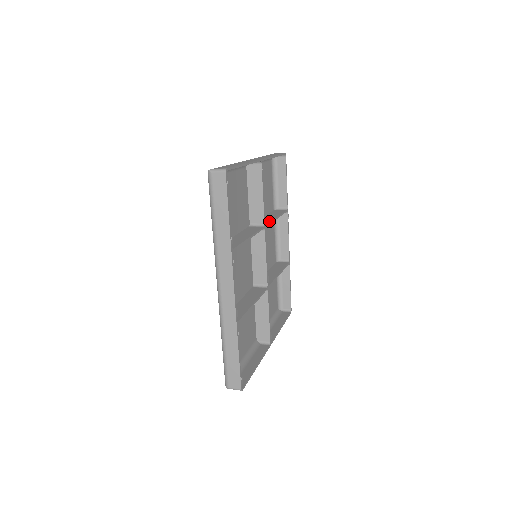
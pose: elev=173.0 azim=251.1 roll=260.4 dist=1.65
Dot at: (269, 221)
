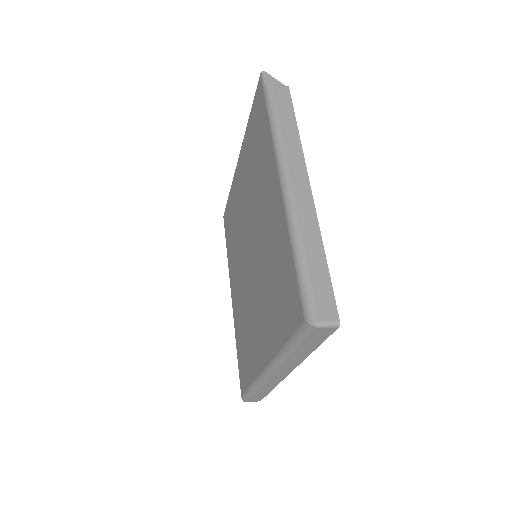
Dot at: occluded
